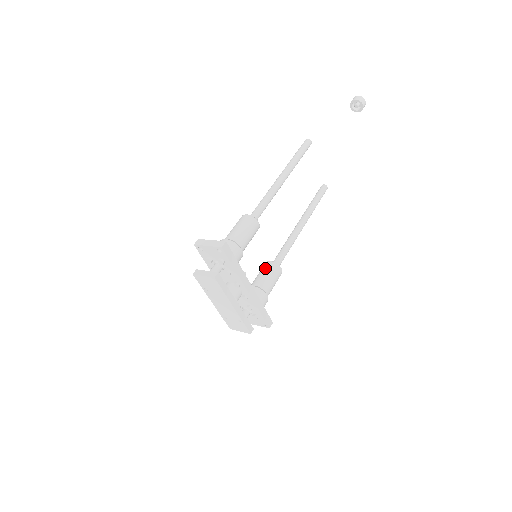
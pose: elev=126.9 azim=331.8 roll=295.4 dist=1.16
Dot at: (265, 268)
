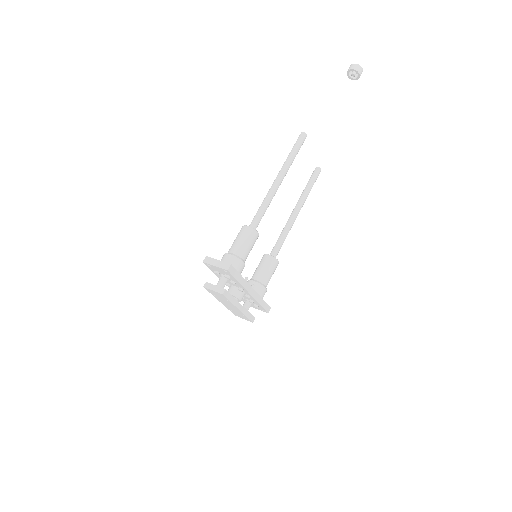
Dot at: (264, 262)
